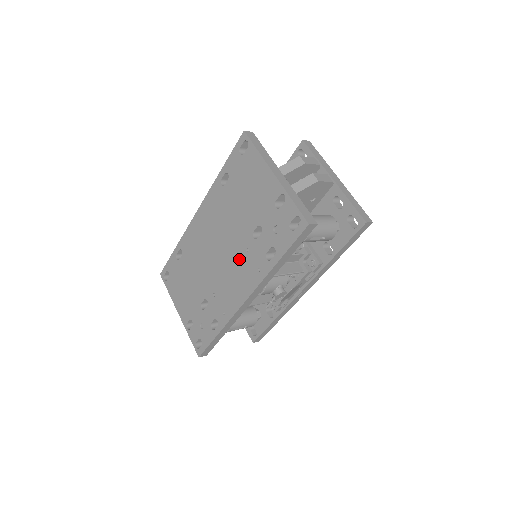
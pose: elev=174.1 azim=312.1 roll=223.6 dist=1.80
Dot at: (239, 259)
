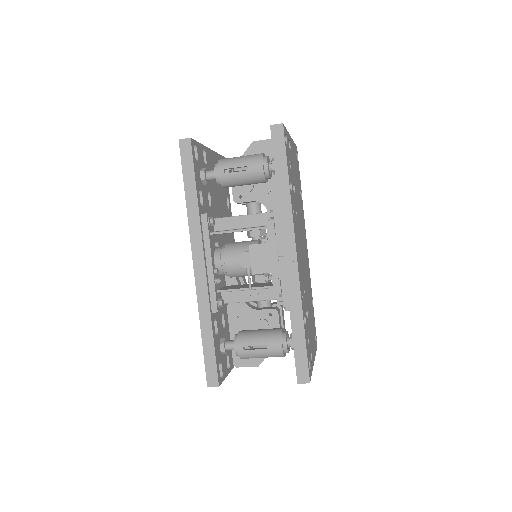
Dot at: occluded
